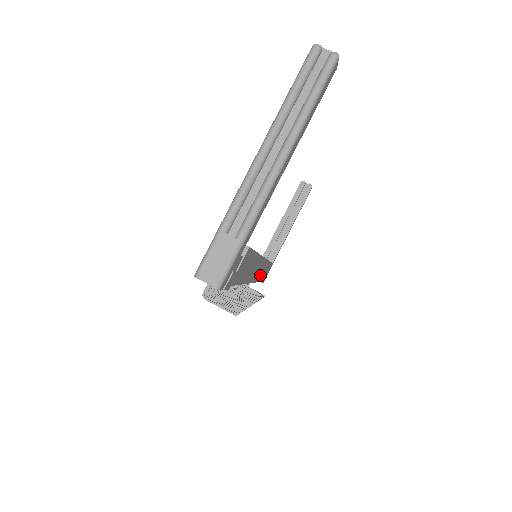
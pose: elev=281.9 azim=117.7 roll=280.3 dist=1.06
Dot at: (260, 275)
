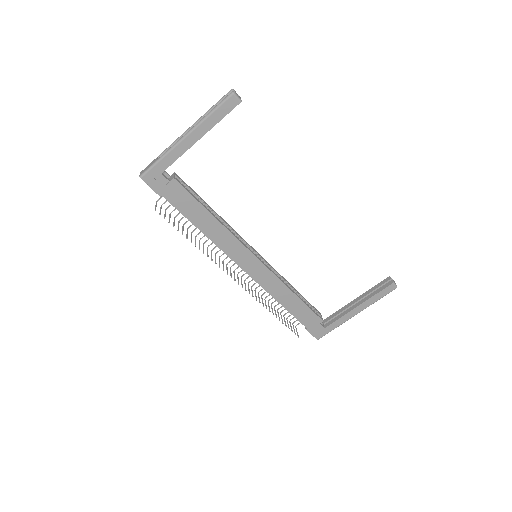
Dot at: (271, 288)
